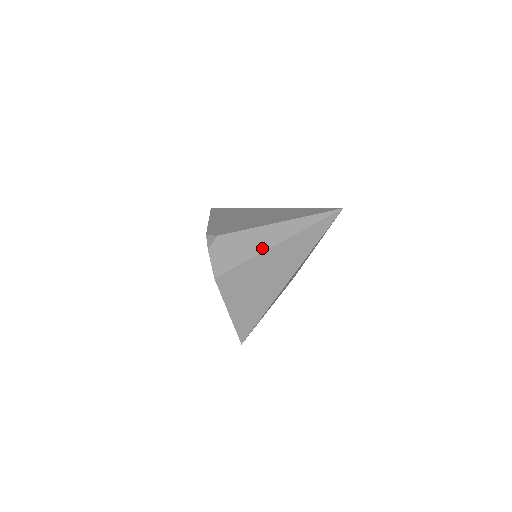
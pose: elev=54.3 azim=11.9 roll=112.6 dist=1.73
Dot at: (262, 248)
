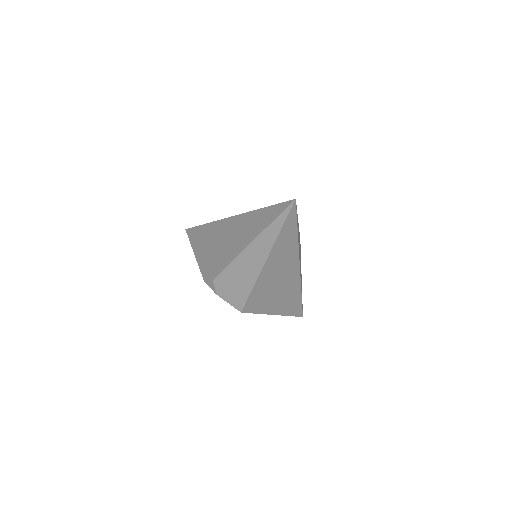
Dot at: (257, 270)
